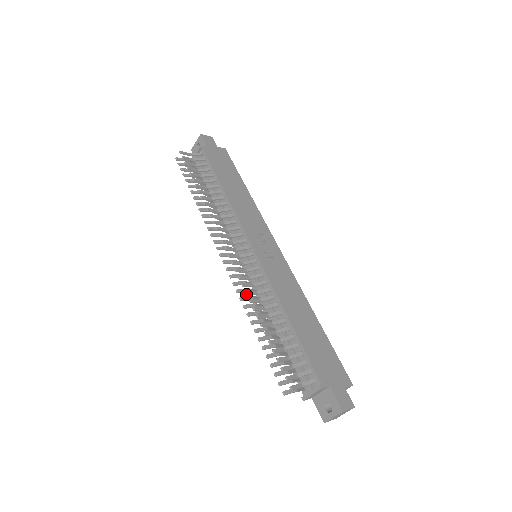
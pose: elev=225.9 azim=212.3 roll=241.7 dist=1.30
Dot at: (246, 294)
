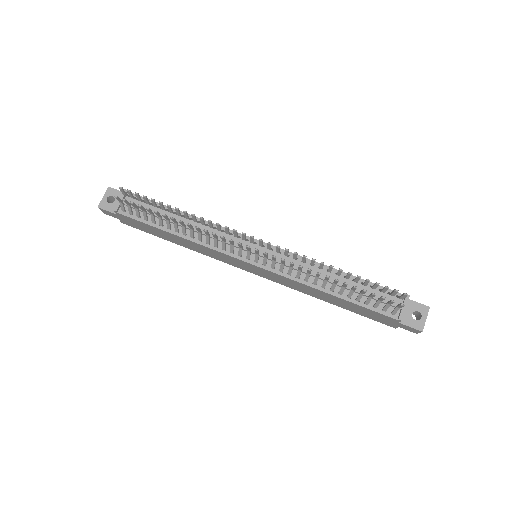
Dot at: occluded
